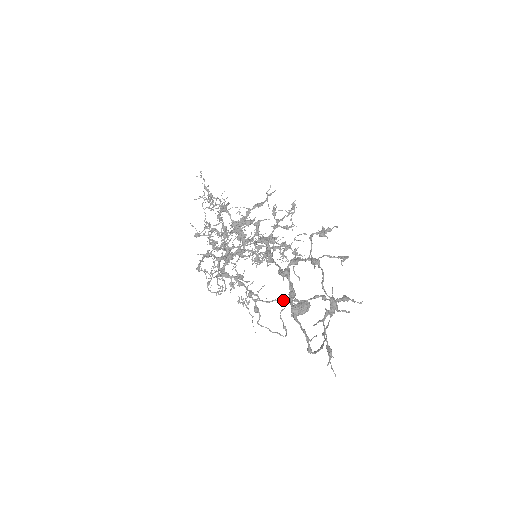
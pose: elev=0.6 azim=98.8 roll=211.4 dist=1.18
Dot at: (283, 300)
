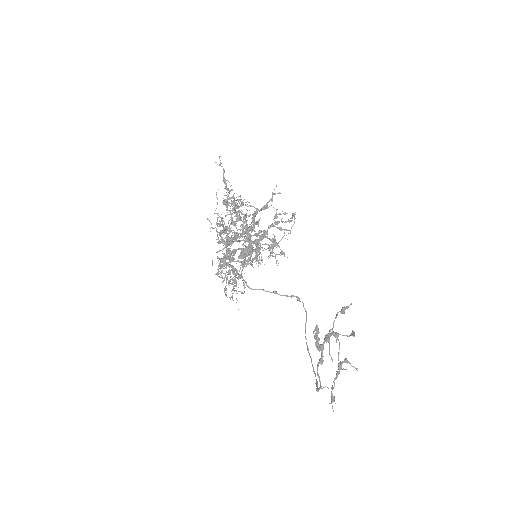
Dot at: (266, 291)
